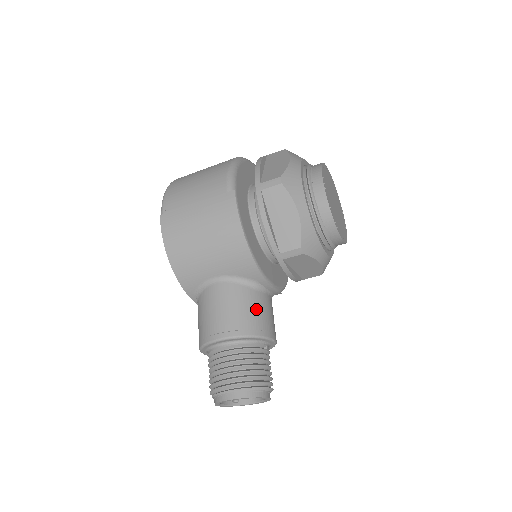
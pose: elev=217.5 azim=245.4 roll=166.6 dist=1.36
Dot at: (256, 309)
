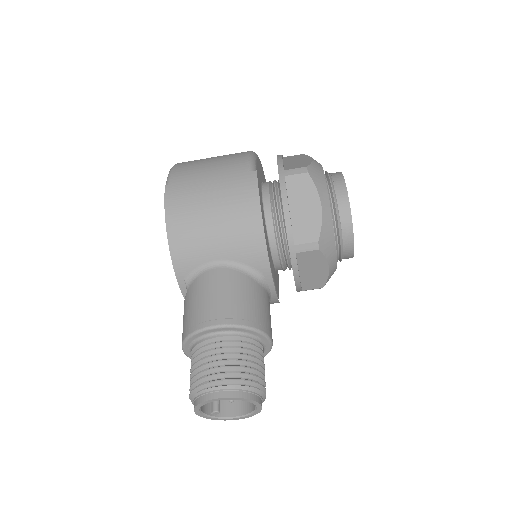
Dot at: (259, 302)
